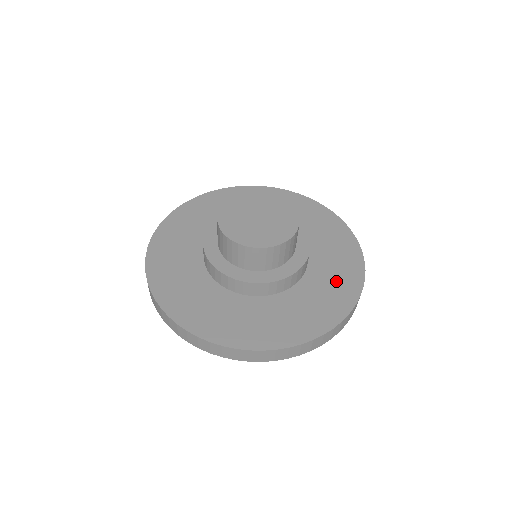
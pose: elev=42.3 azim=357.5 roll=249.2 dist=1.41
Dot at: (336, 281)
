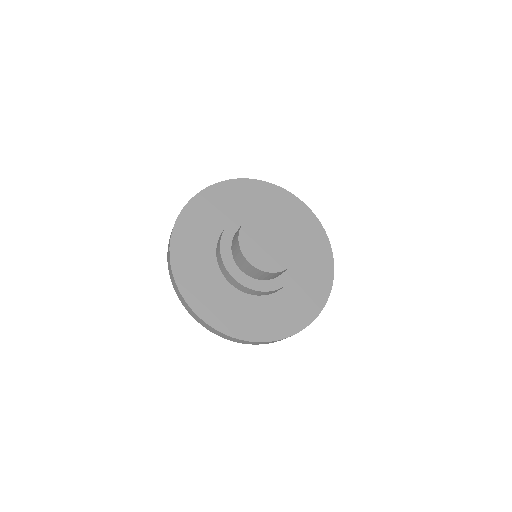
Dot at: (304, 226)
